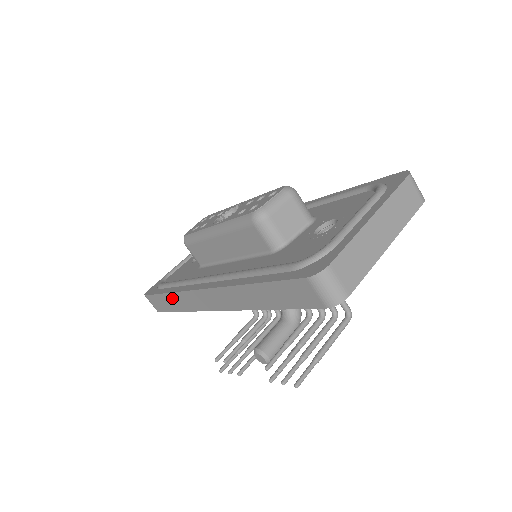
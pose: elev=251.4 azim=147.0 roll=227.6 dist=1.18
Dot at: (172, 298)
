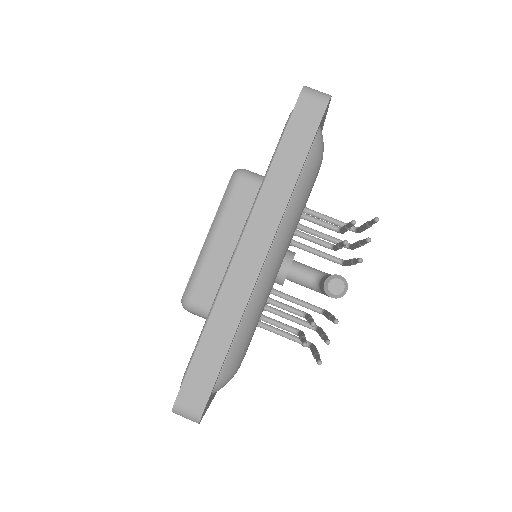
Dot at: (211, 333)
